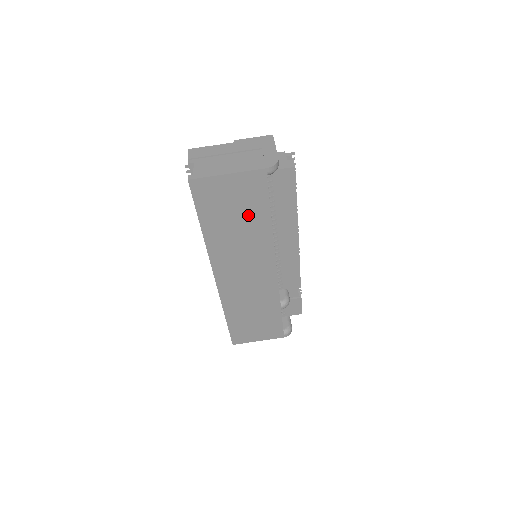
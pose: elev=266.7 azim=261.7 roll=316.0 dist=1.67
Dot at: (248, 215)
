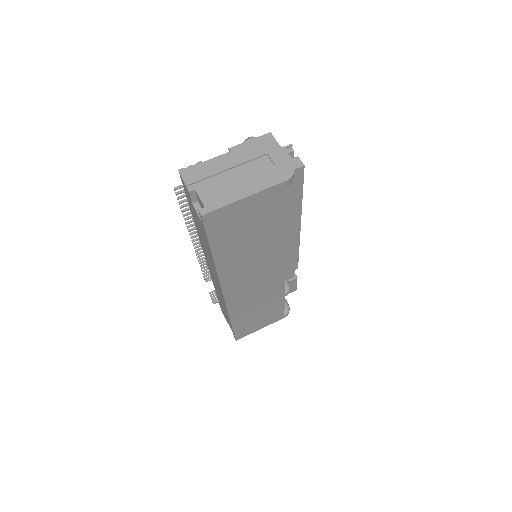
Dot at: (262, 229)
